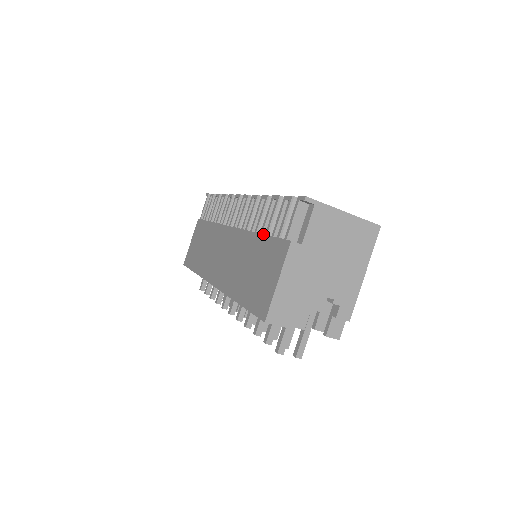
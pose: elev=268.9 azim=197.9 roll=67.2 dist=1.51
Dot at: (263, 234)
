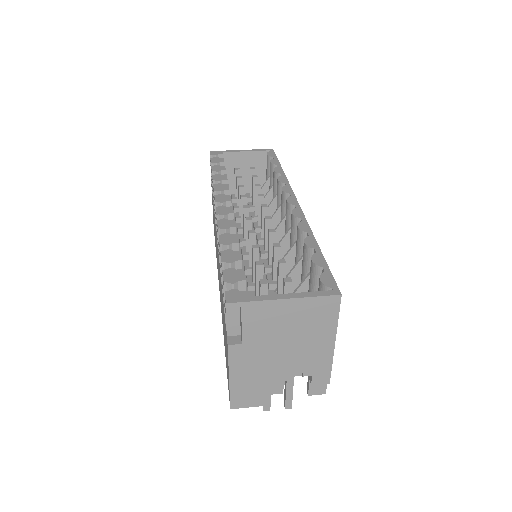
Dot at: occluded
